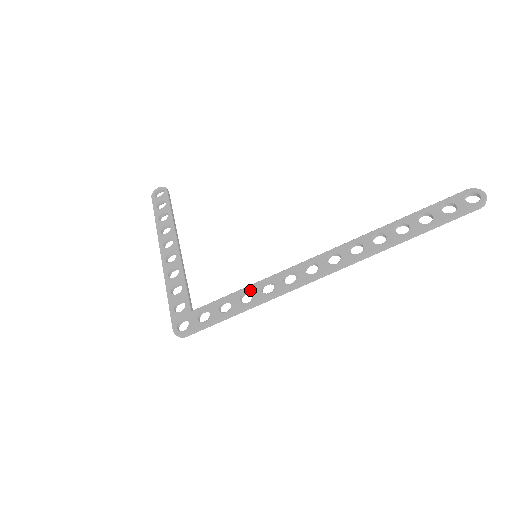
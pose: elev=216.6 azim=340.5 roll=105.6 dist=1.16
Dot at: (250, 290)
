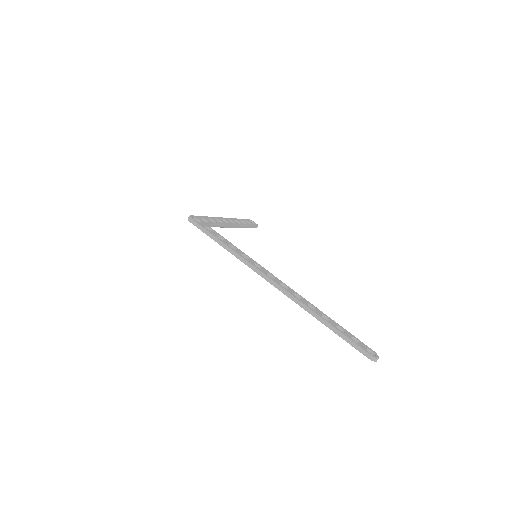
Dot at: (237, 249)
